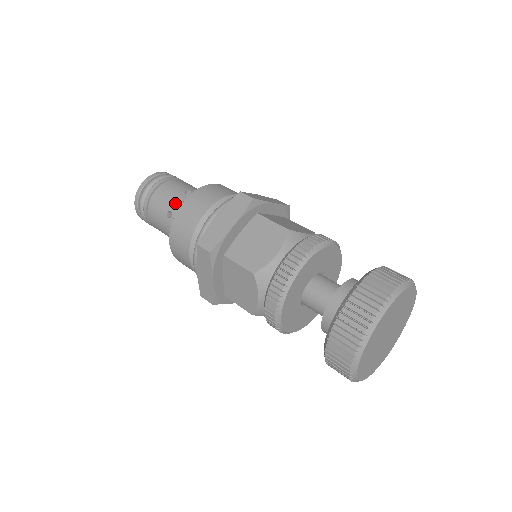
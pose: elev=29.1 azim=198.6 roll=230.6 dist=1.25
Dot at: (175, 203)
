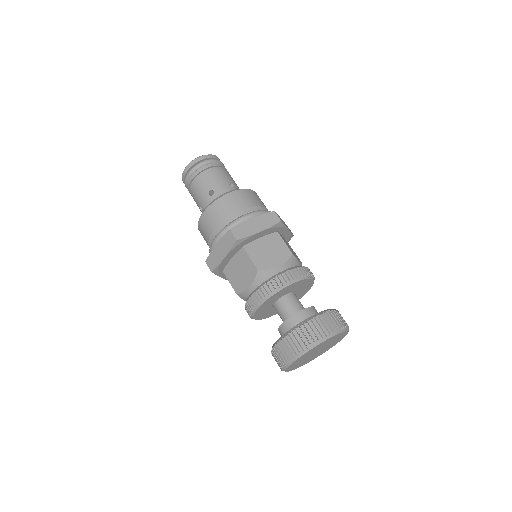
Dot at: (202, 202)
